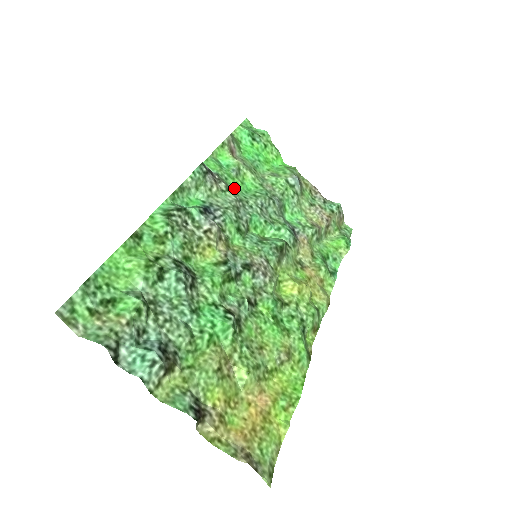
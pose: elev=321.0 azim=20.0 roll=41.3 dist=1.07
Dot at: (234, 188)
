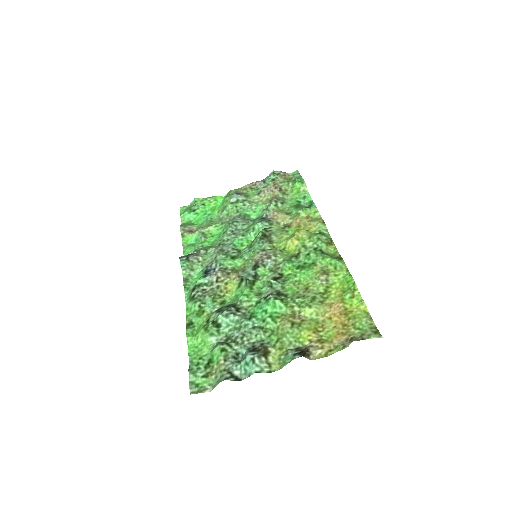
Dot at: (211, 244)
